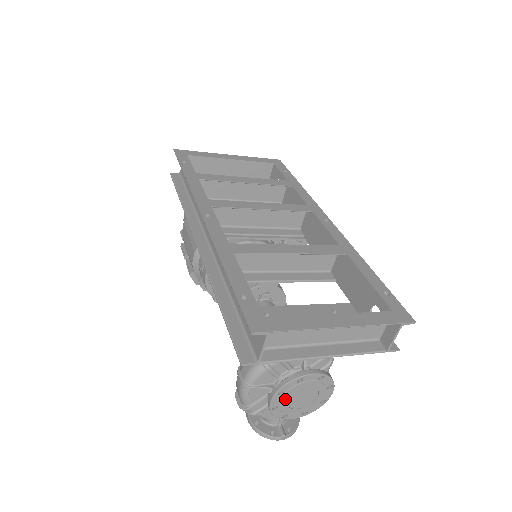
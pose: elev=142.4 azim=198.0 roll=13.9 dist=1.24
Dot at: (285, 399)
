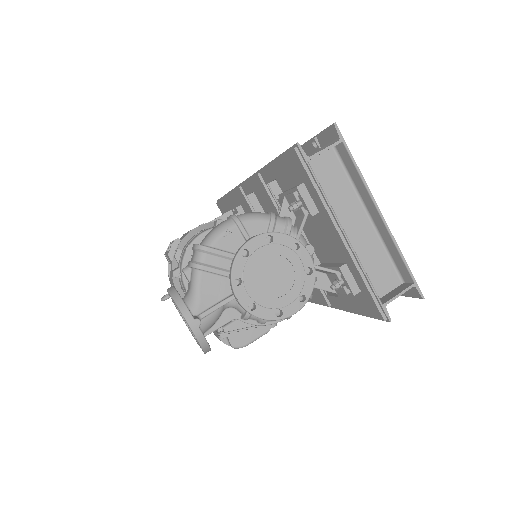
Dot at: (264, 253)
